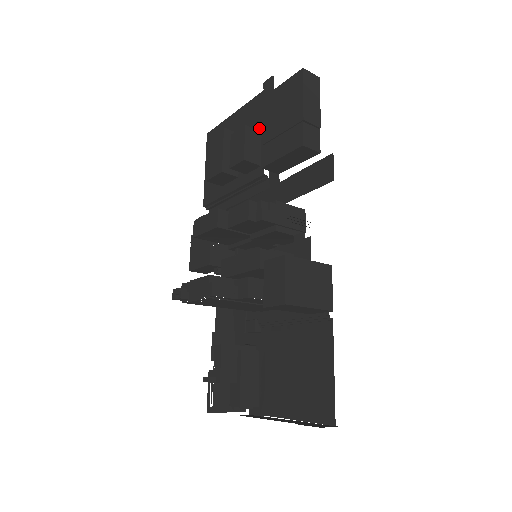
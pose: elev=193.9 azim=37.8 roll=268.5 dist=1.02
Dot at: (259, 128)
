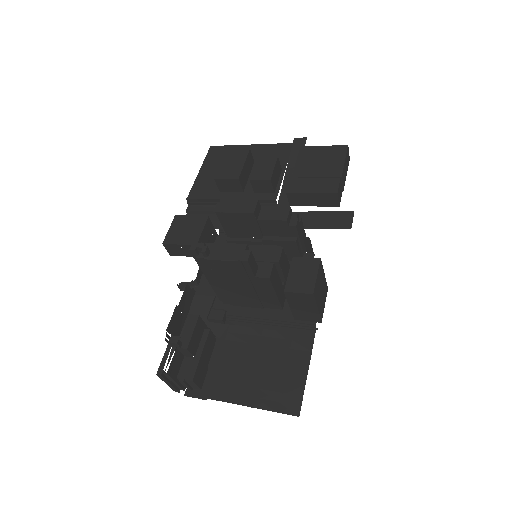
Dot at: occluded
